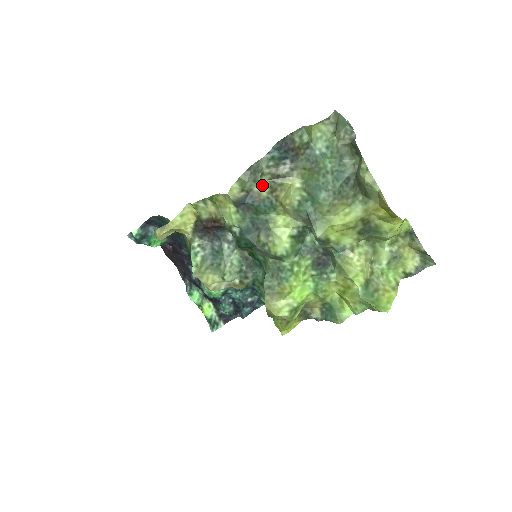
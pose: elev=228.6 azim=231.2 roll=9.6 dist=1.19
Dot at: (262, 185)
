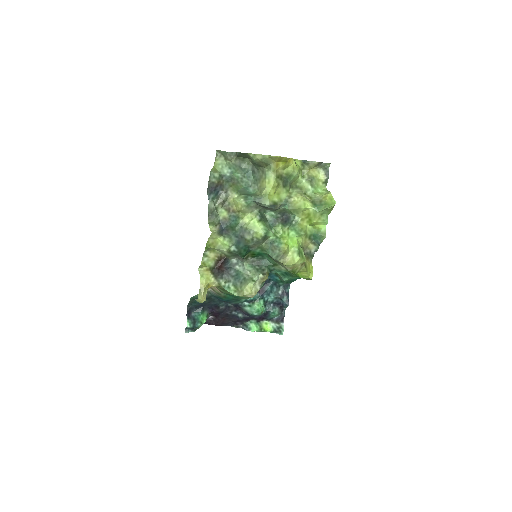
Dot at: (222, 213)
